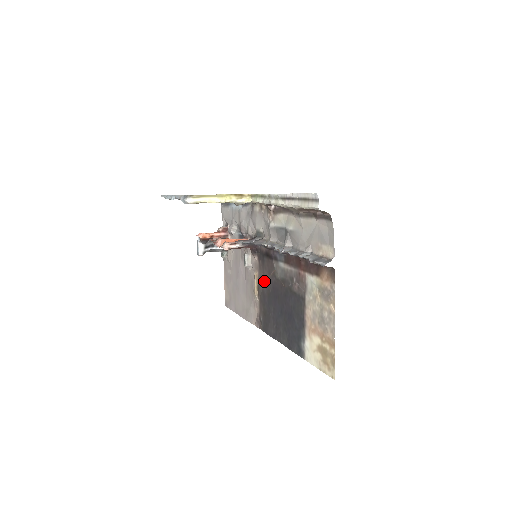
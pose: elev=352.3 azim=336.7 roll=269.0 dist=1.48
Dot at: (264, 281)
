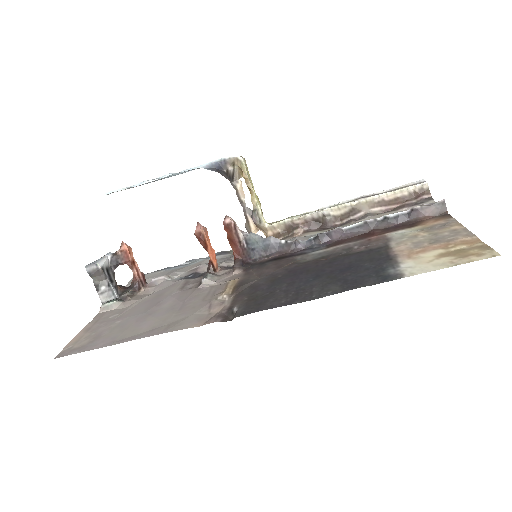
Dot at: (260, 276)
